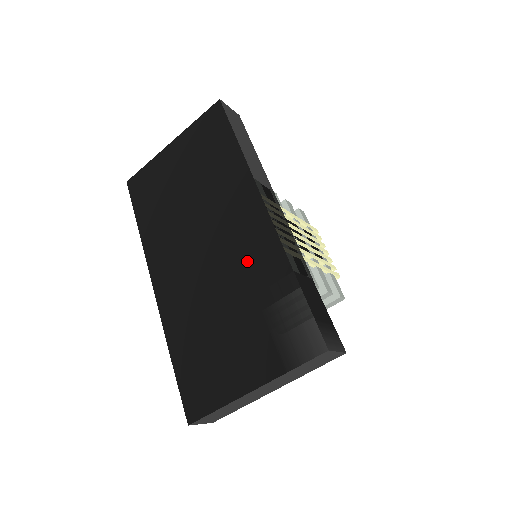
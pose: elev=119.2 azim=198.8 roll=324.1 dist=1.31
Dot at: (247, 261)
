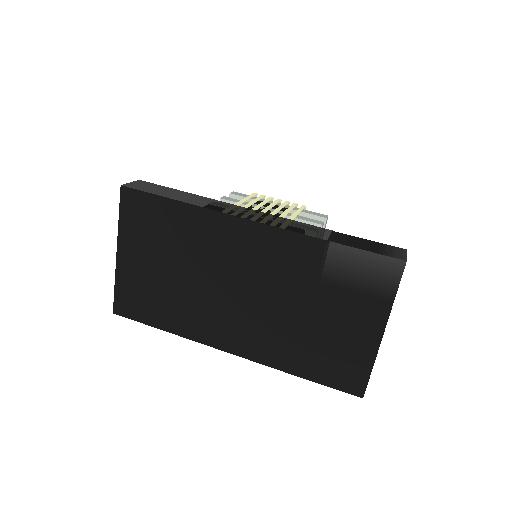
Dot at: (285, 268)
